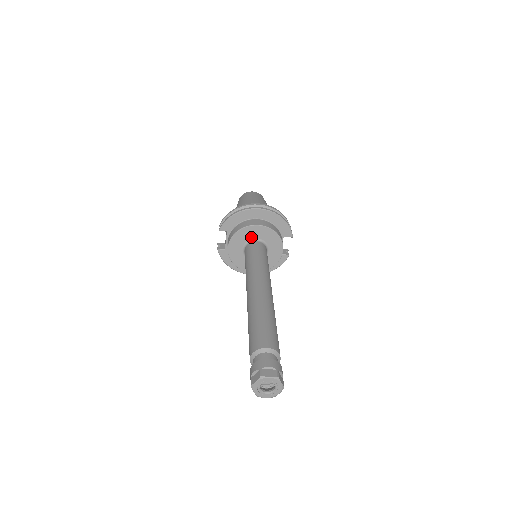
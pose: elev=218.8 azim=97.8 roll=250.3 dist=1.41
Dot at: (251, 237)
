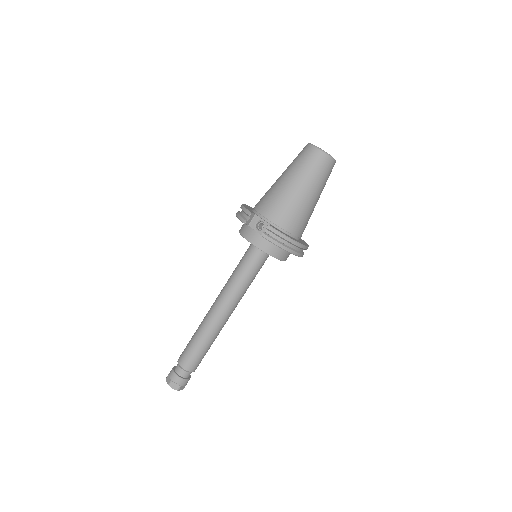
Dot at: occluded
